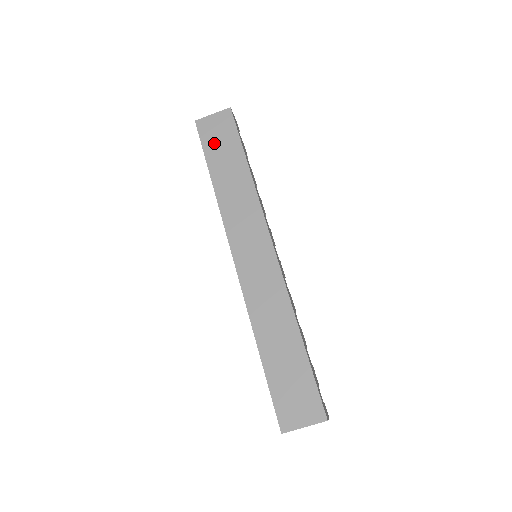
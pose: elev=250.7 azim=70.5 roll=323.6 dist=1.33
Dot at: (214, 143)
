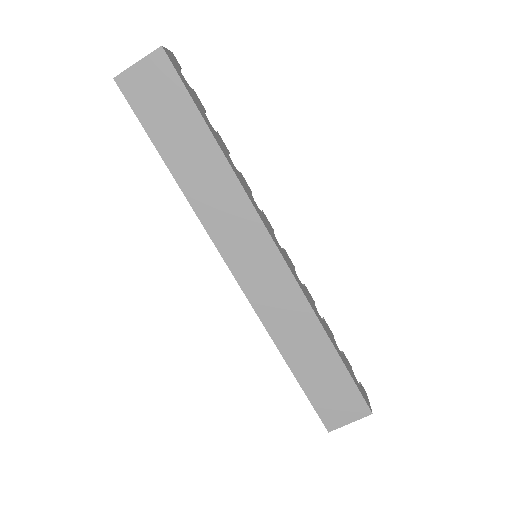
Dot at: (156, 113)
